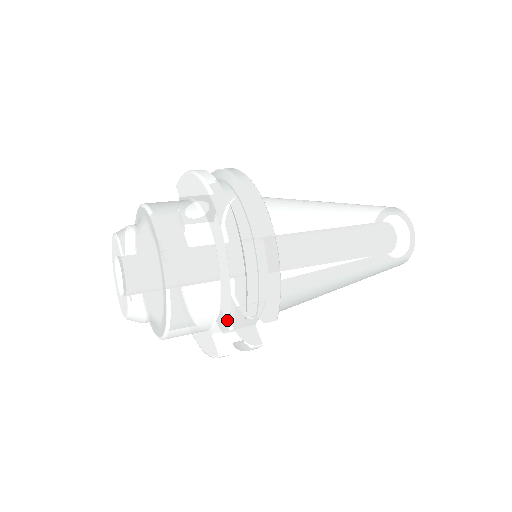
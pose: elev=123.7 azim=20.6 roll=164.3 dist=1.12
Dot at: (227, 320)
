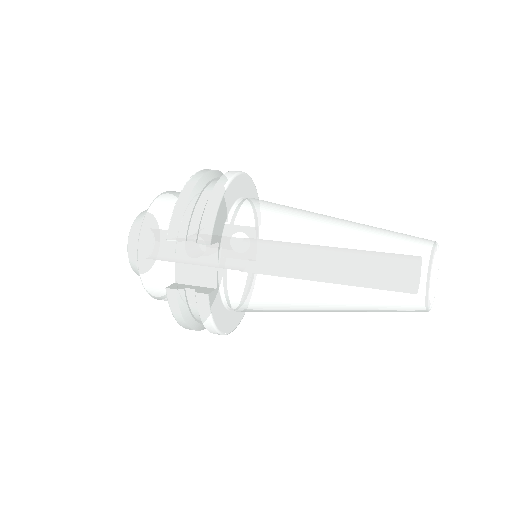
Dot at: occluded
